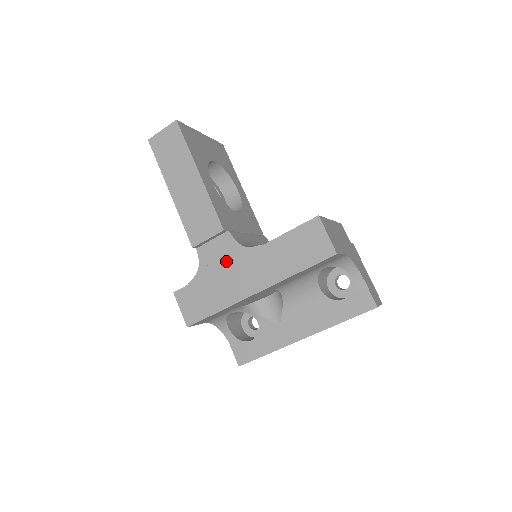
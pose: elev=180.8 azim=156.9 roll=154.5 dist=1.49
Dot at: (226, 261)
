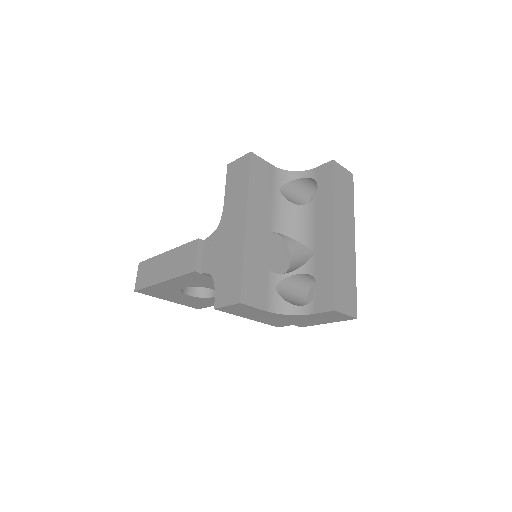
Dot at: (218, 247)
